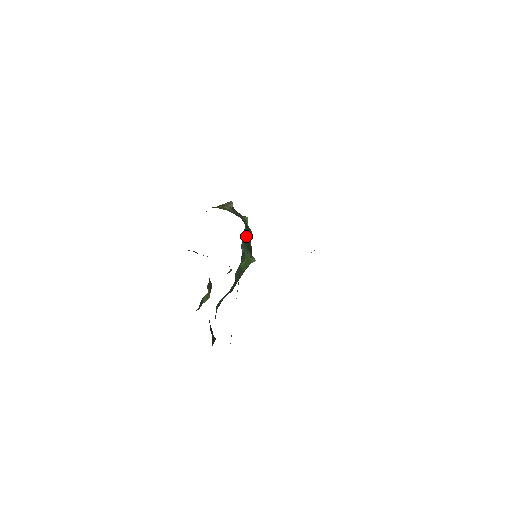
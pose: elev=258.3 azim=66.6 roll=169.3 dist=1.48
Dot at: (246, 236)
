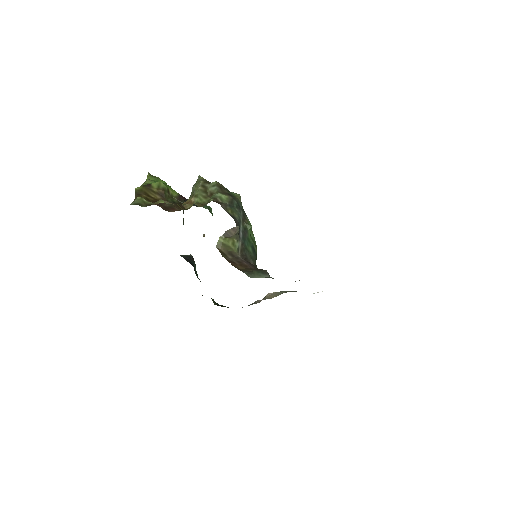
Dot at: occluded
